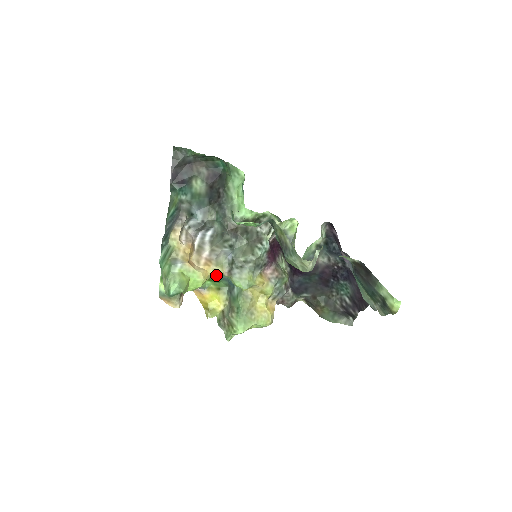
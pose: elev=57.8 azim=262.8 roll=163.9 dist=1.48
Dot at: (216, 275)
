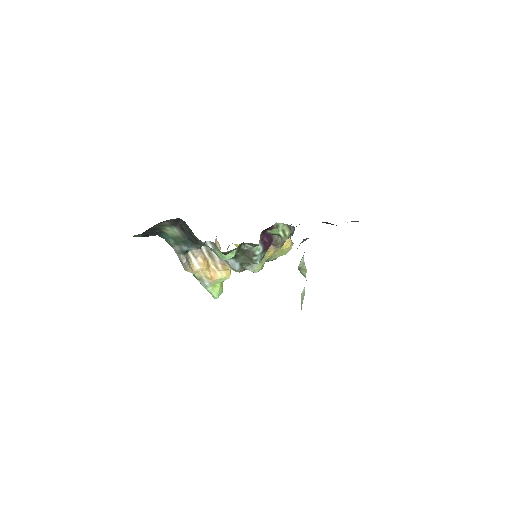
Dot at: occluded
